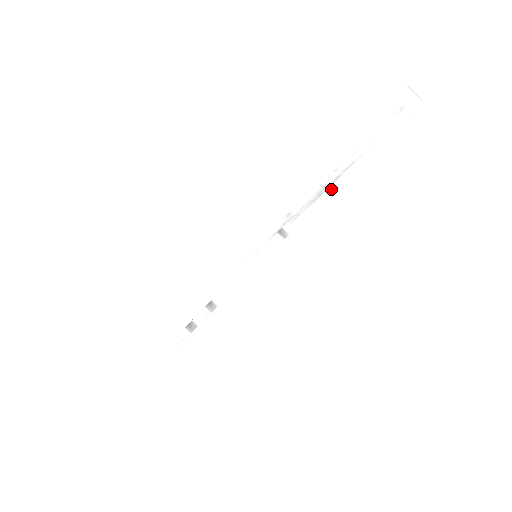
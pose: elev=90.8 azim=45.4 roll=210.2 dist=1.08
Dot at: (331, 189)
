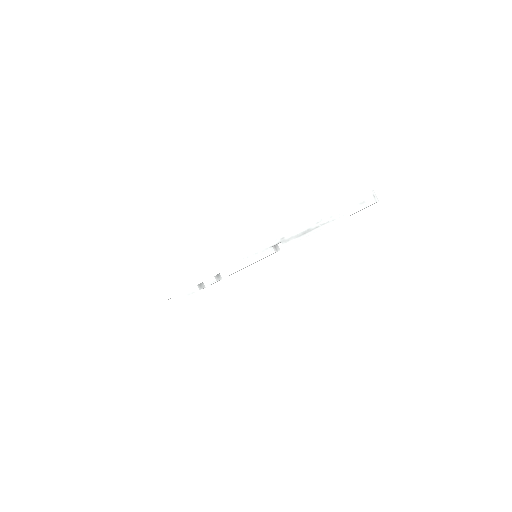
Dot at: (311, 233)
